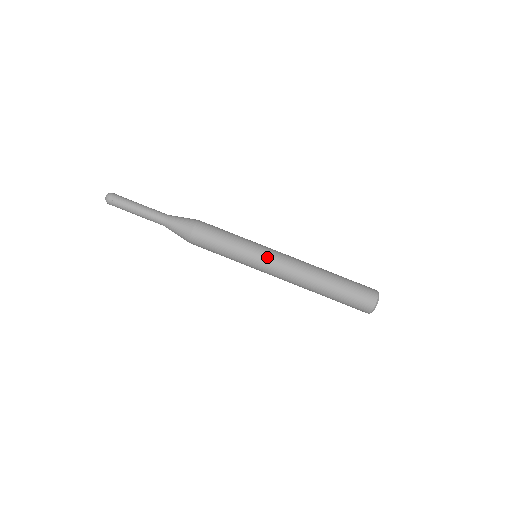
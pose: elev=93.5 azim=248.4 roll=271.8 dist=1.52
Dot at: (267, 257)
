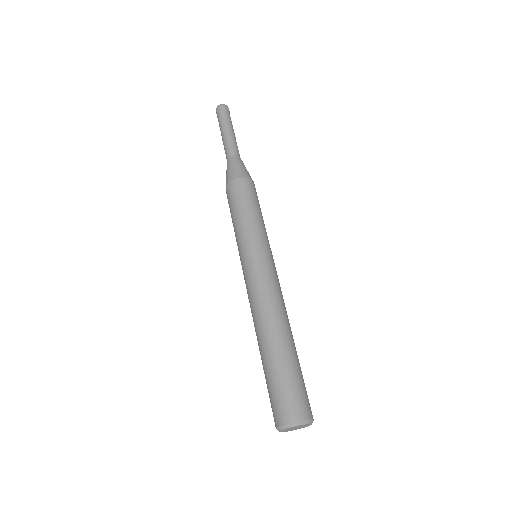
Dot at: (272, 261)
